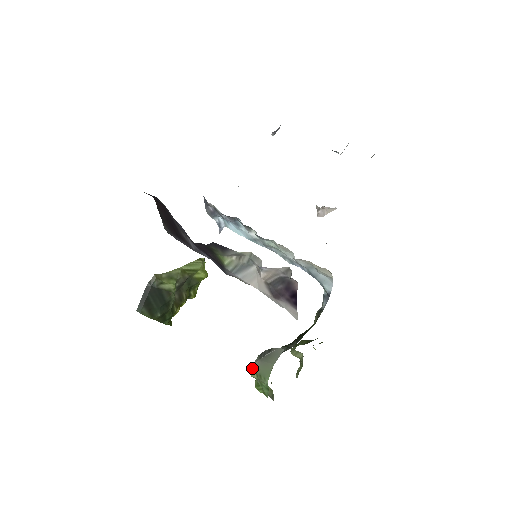
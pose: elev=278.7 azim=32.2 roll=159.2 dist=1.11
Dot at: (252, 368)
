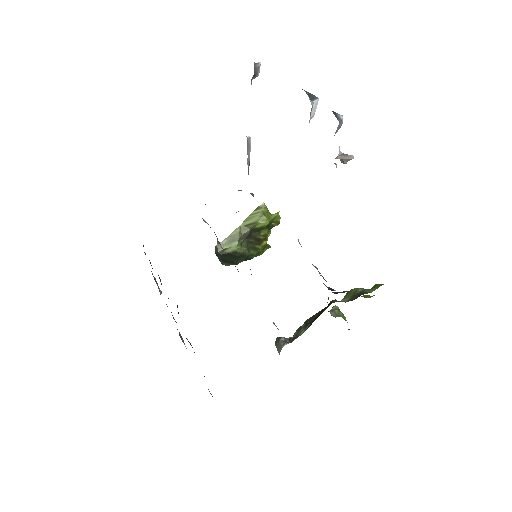
Dot at: occluded
